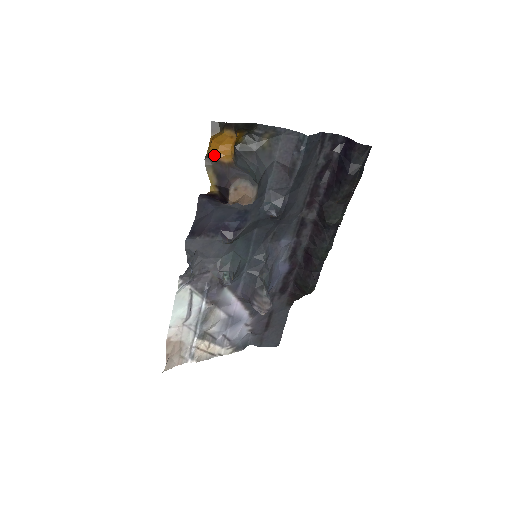
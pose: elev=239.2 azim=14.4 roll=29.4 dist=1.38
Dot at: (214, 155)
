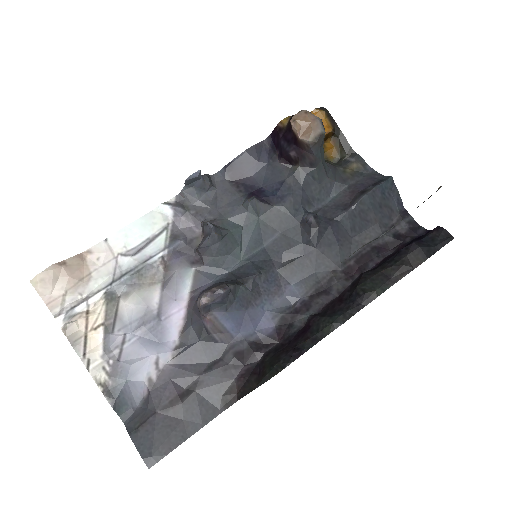
Dot at: occluded
